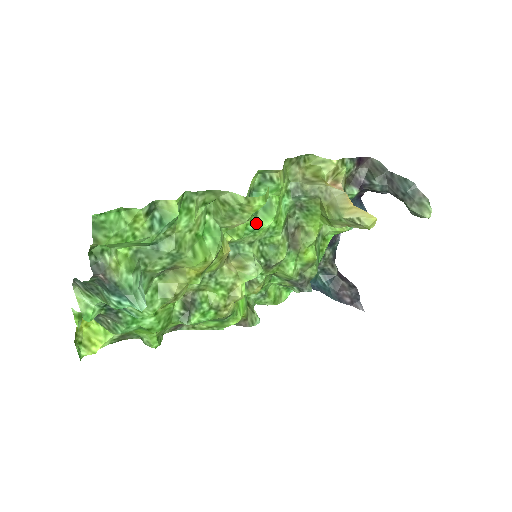
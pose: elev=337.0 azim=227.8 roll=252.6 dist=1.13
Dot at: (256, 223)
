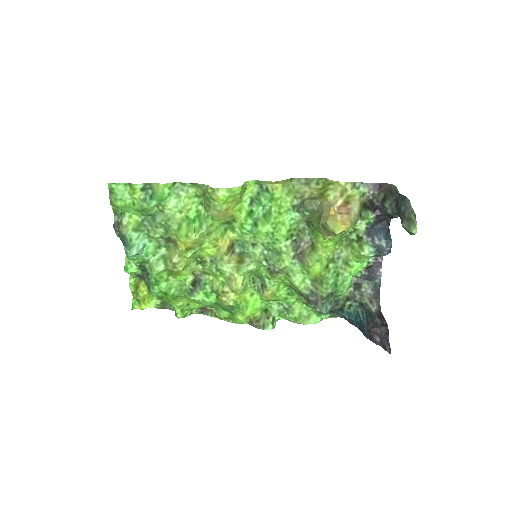
Dot at: (254, 226)
